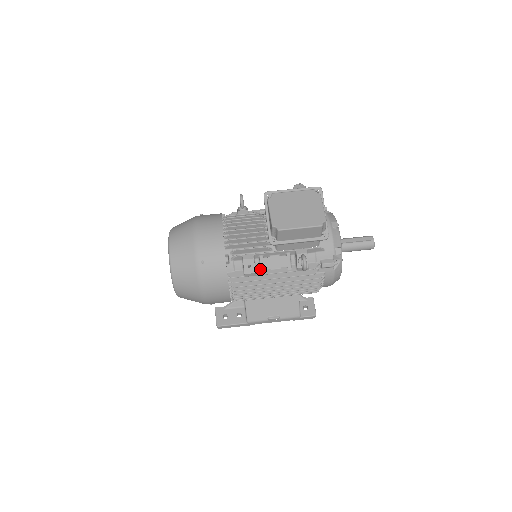
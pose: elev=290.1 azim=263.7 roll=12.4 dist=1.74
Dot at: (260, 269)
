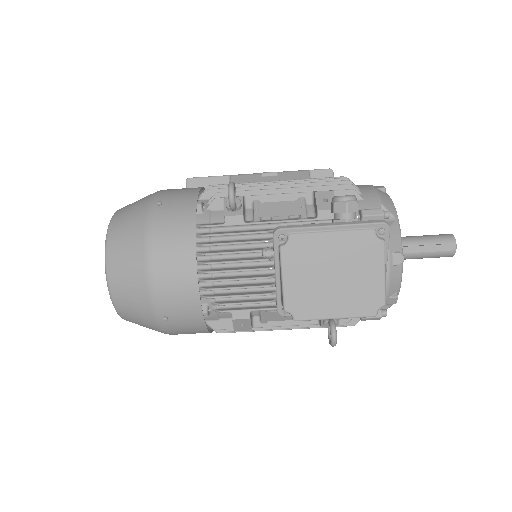
Dot at: (260, 320)
